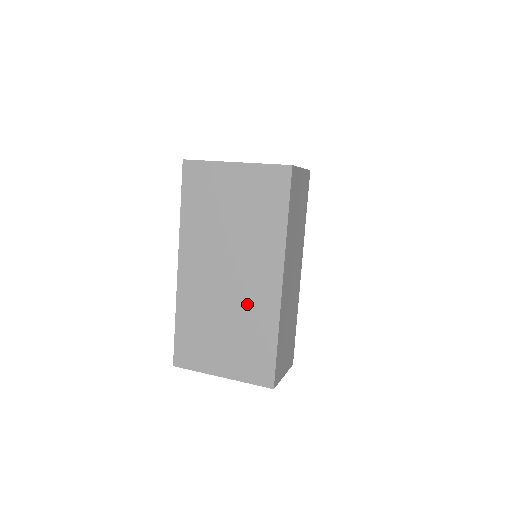
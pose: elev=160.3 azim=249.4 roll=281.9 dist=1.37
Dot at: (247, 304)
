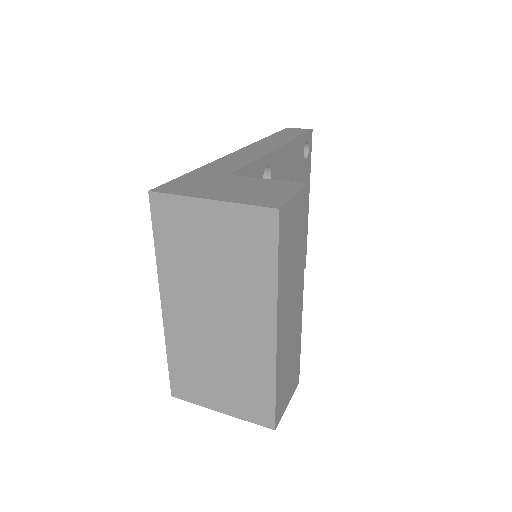
Dot at: (240, 351)
